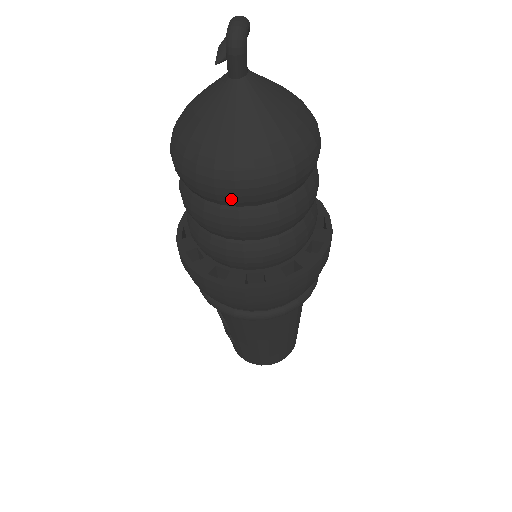
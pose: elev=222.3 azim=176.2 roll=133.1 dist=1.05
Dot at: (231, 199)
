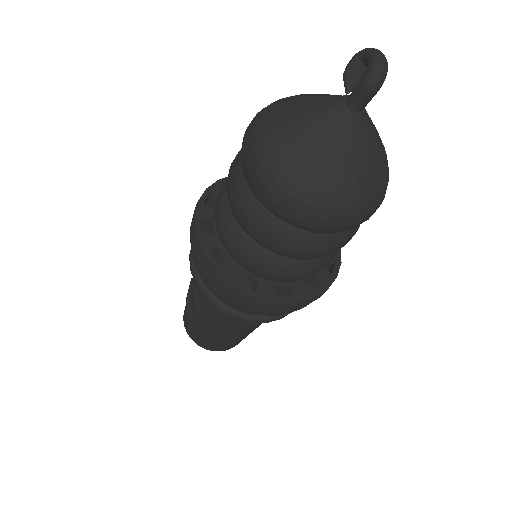
Dot at: (313, 227)
